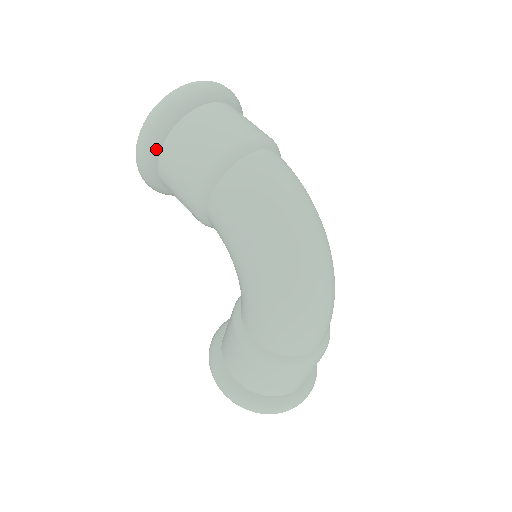
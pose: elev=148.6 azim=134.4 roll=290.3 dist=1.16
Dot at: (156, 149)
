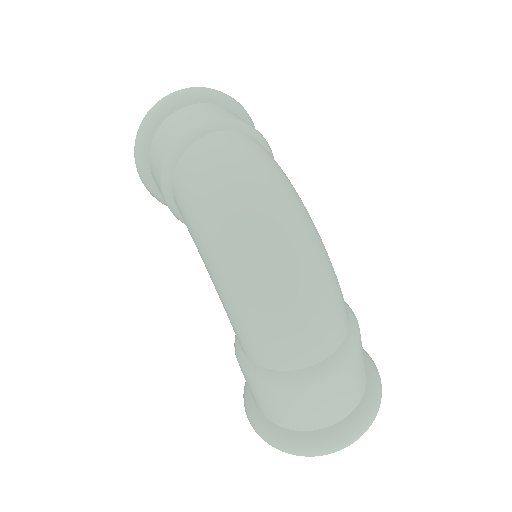
Dot at: (145, 165)
